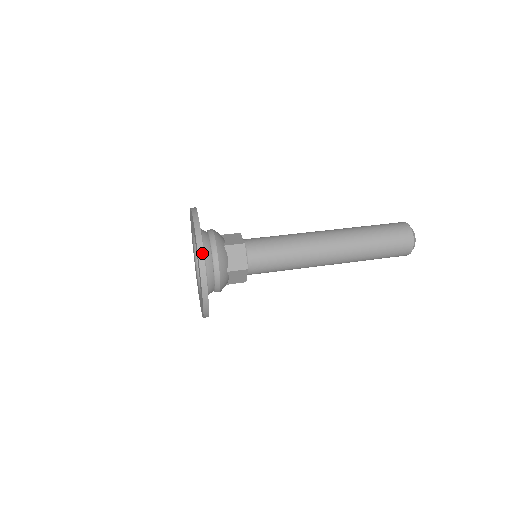
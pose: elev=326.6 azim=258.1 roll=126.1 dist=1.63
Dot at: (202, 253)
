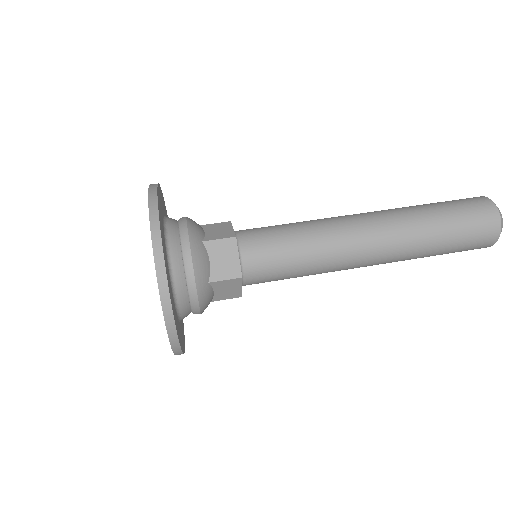
Dot at: (160, 254)
